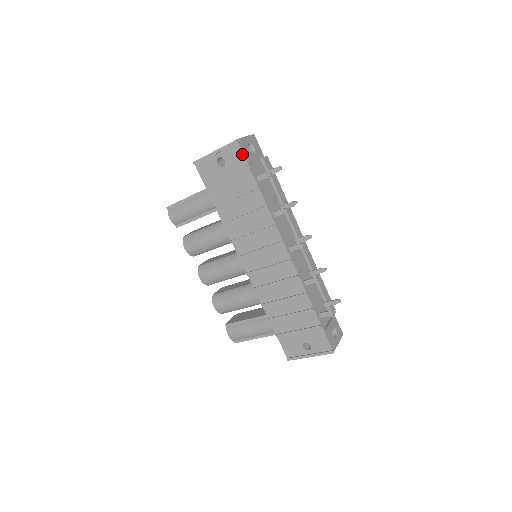
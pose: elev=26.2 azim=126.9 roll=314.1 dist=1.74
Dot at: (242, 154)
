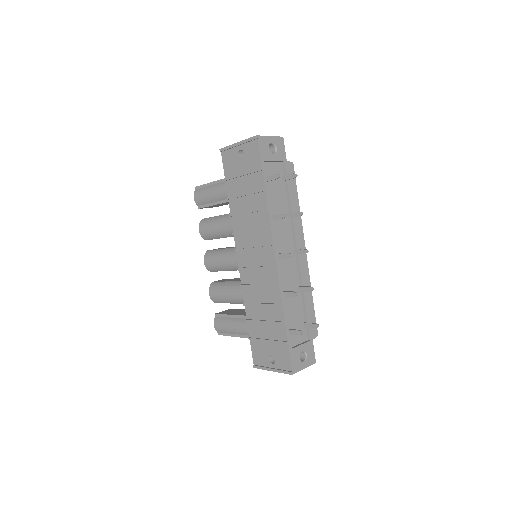
Dot at: (258, 151)
